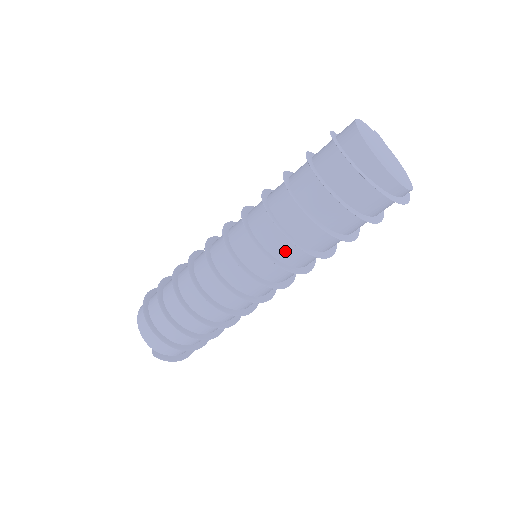
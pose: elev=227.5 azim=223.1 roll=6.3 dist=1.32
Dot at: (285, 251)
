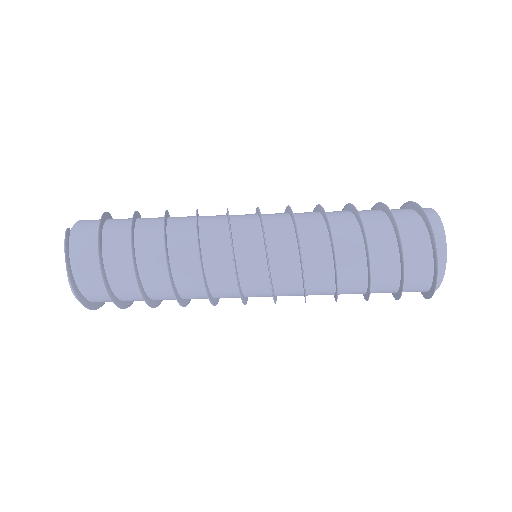
Dot at: (310, 224)
